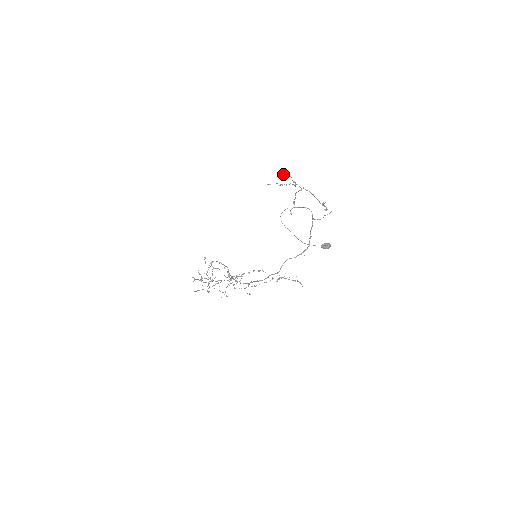
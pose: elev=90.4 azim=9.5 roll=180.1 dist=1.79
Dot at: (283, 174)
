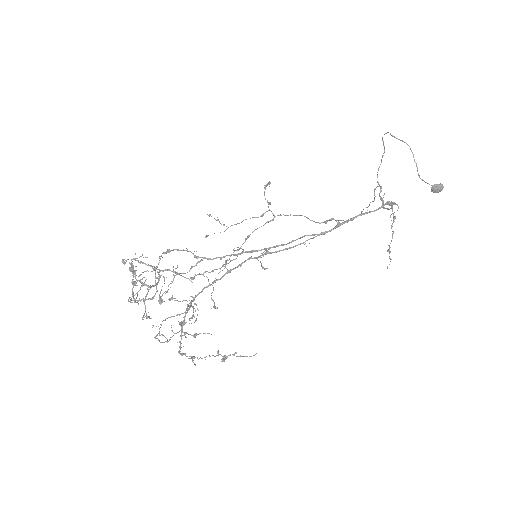
Dot at: (269, 181)
